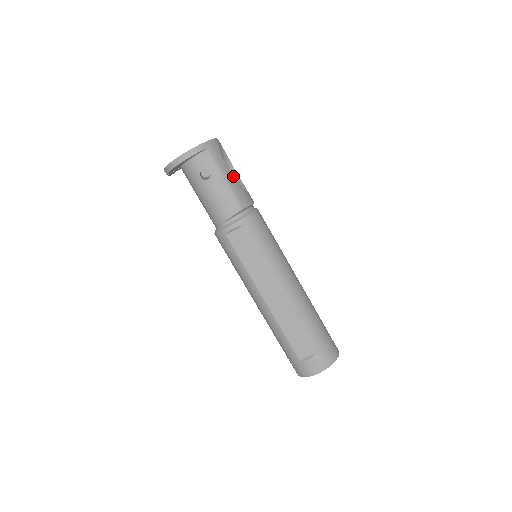
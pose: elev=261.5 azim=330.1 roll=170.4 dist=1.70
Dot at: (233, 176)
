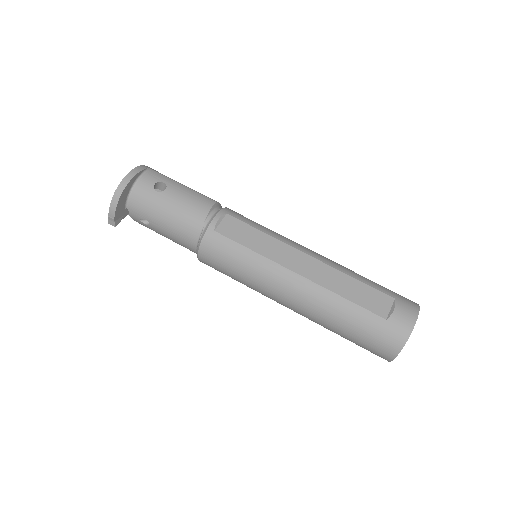
Dot at: occluded
